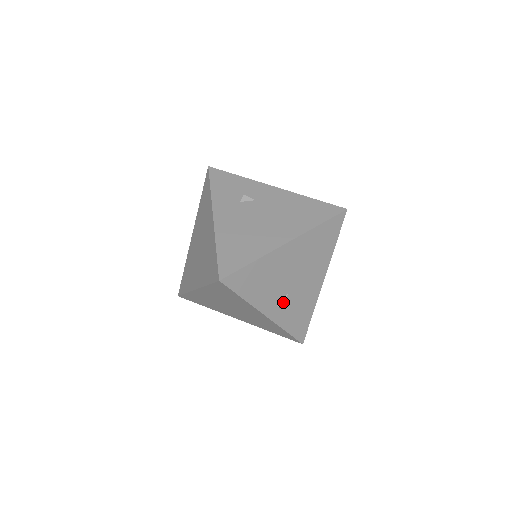
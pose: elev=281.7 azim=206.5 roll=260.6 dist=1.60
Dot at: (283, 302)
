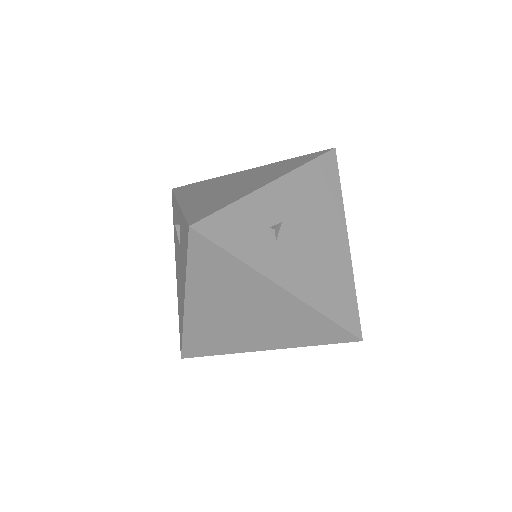
Dot at: occluded
